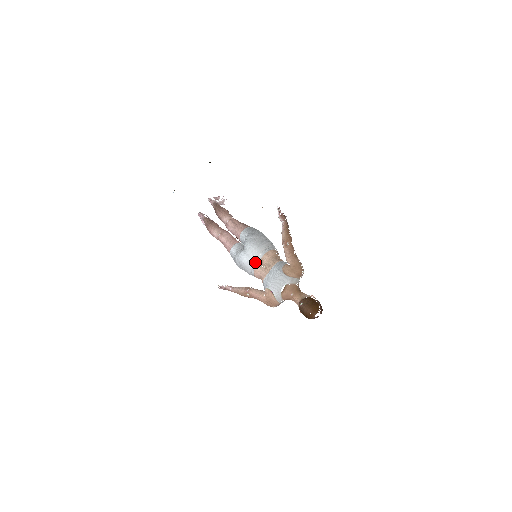
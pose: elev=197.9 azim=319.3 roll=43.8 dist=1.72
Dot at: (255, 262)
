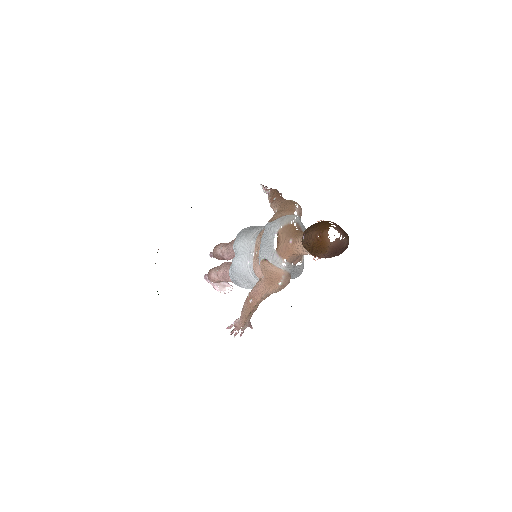
Dot at: (249, 256)
